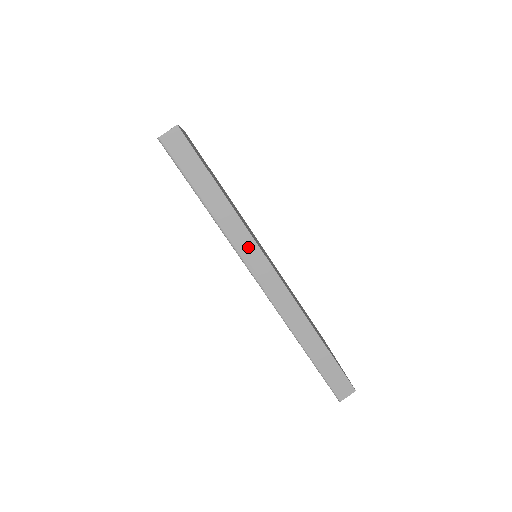
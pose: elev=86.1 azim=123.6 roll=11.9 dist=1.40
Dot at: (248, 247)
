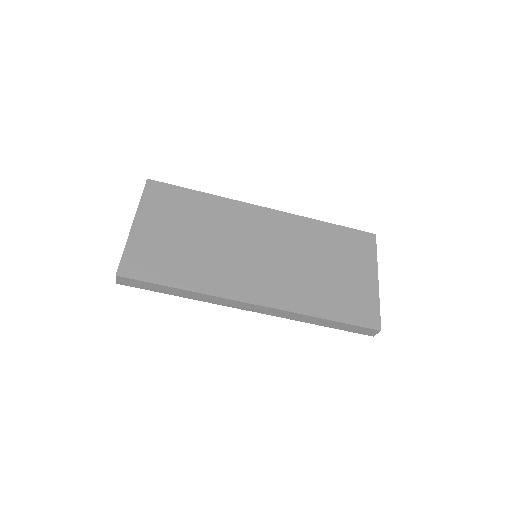
Dot at: (224, 302)
